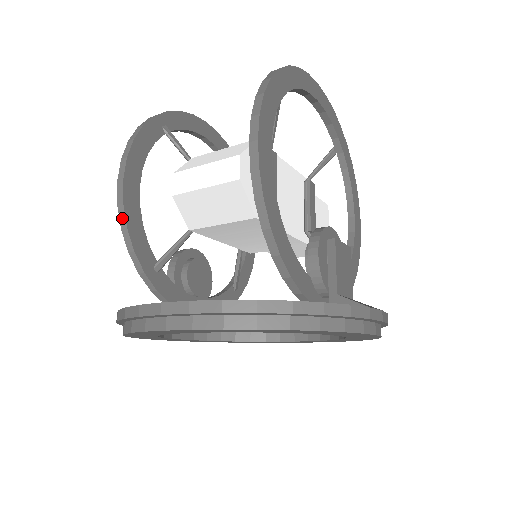
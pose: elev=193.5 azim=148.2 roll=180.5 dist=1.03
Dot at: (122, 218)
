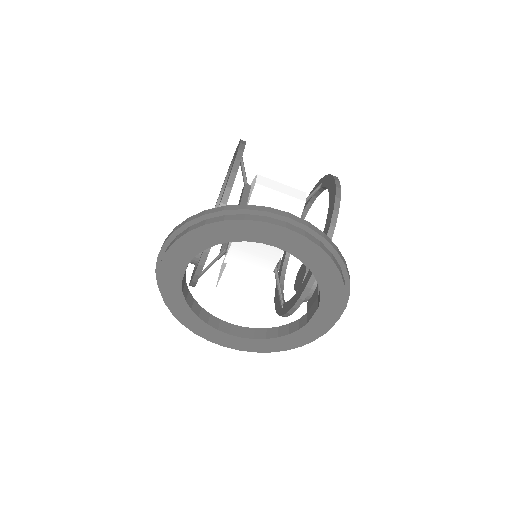
Dot at: (236, 167)
